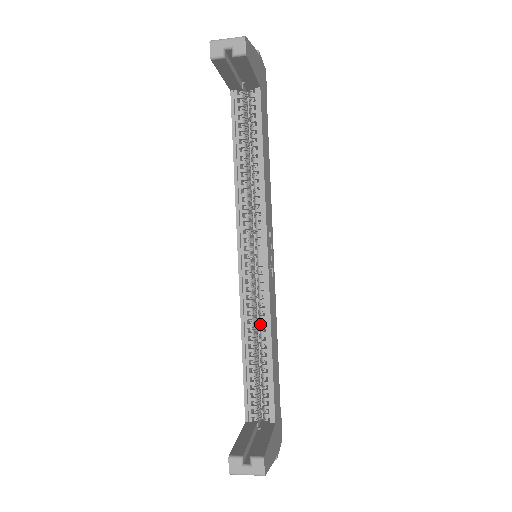
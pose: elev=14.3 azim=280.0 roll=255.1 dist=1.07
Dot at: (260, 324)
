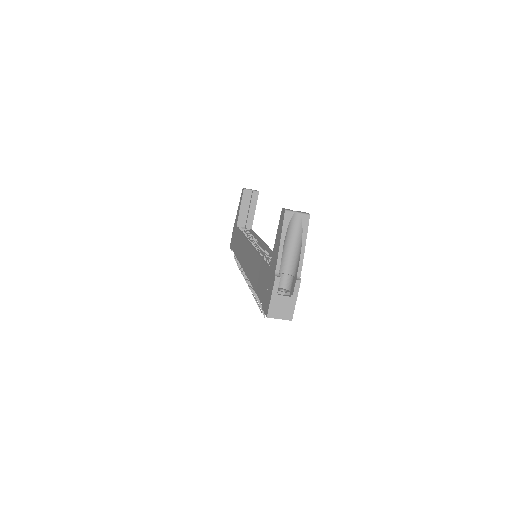
Dot at: (268, 257)
